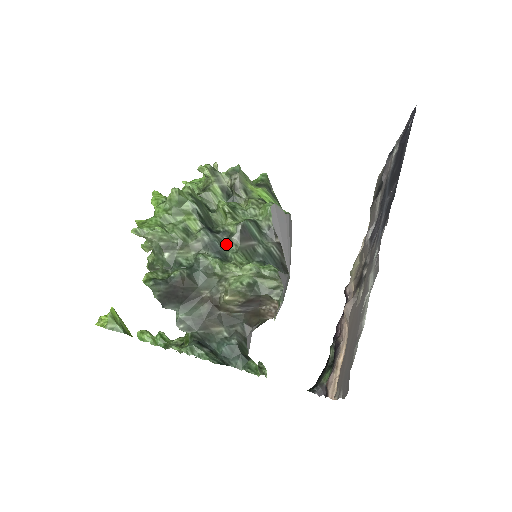
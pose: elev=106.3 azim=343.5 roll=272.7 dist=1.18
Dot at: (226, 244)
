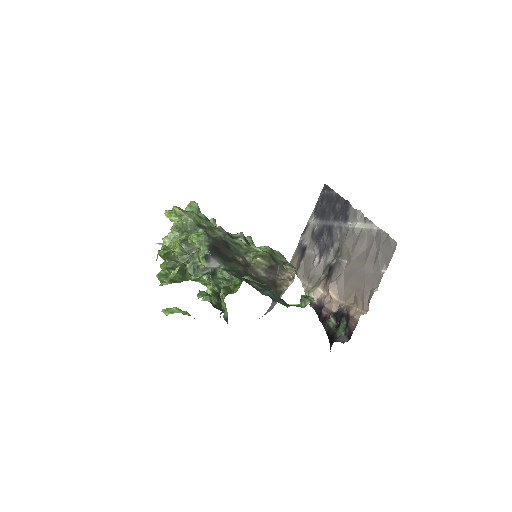
Dot at: occluded
